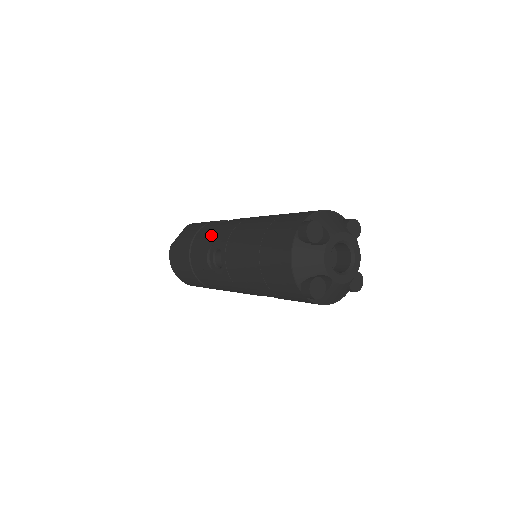
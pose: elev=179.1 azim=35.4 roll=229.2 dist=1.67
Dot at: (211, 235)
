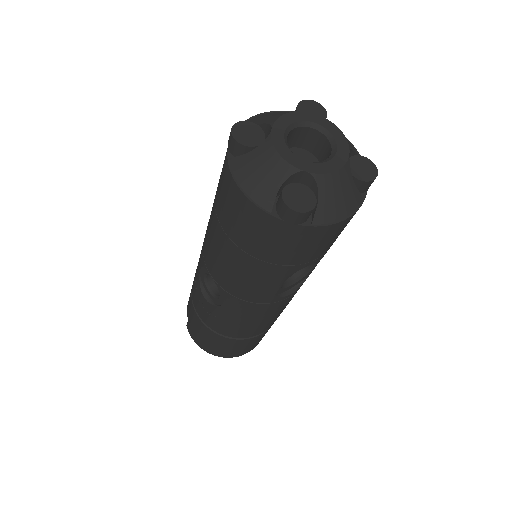
Dot at: occluded
